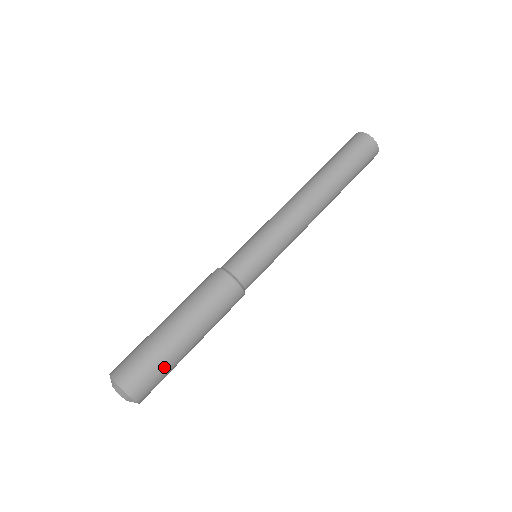
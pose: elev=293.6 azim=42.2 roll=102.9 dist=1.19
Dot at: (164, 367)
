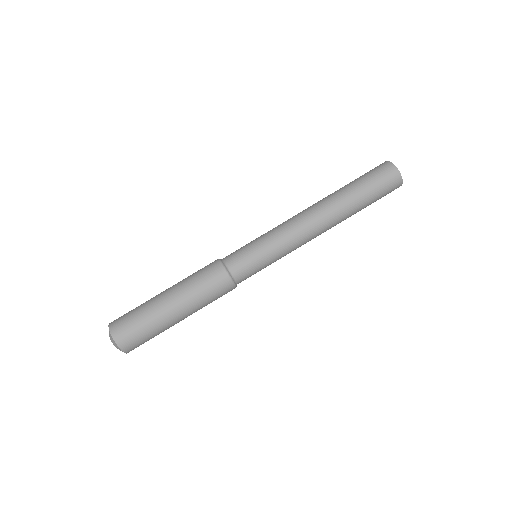
Dot at: (146, 324)
